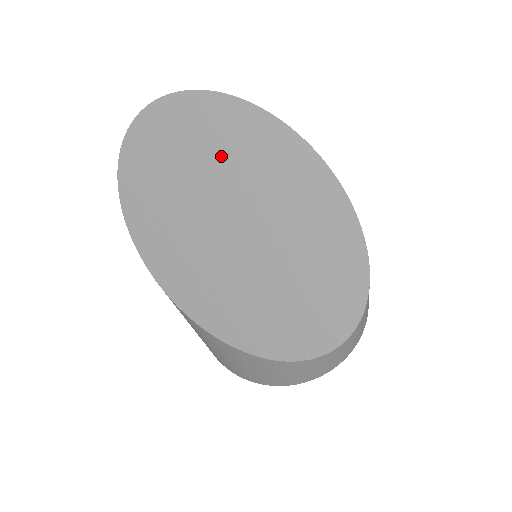
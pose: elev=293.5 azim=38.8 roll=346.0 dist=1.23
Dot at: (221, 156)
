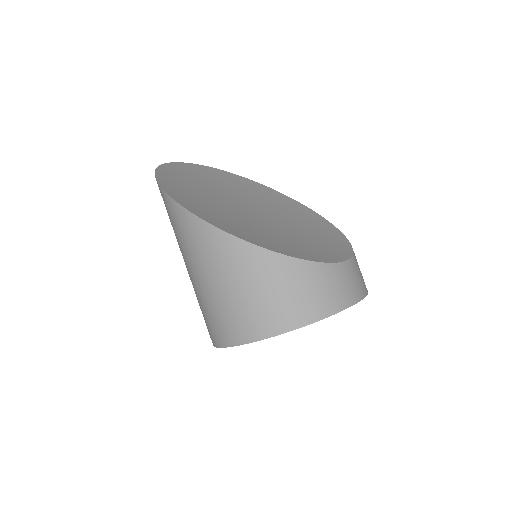
Dot at: (222, 185)
